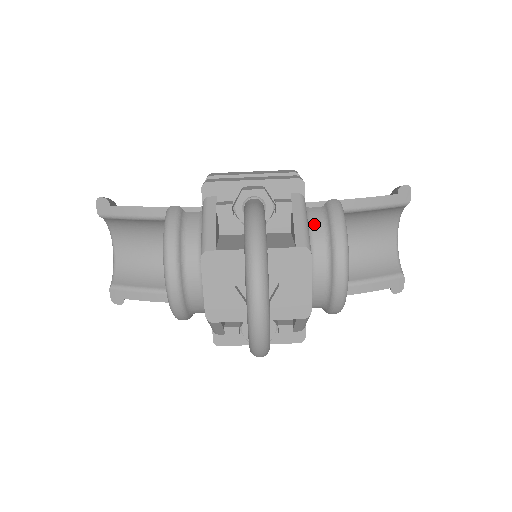
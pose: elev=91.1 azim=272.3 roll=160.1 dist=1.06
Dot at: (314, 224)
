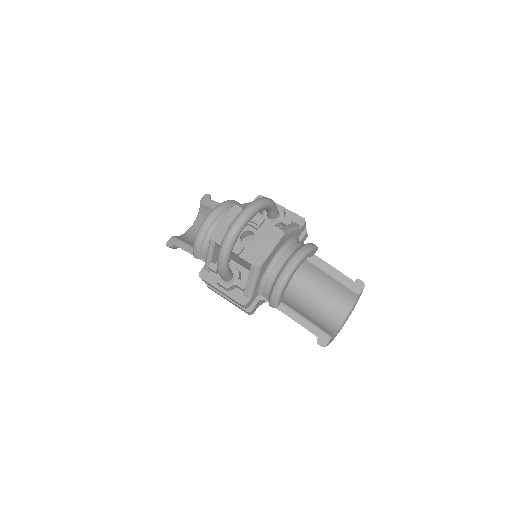
Dot at: (296, 242)
